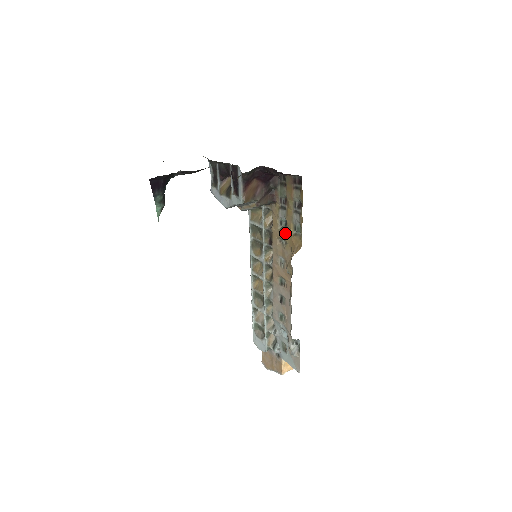
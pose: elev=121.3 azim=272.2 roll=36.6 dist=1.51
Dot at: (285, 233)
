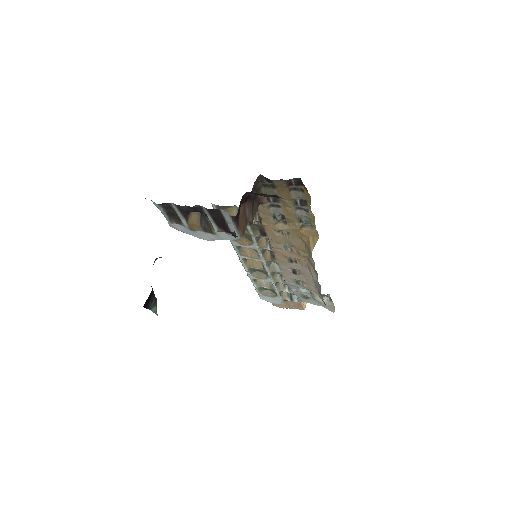
Dot at: (286, 226)
